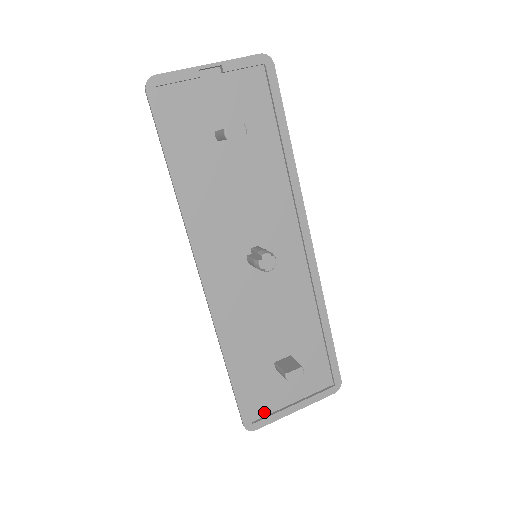
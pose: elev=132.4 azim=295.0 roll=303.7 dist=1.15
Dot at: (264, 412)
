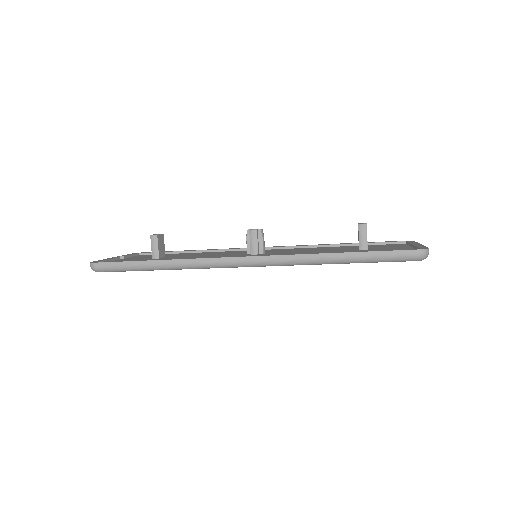
Dot at: occluded
